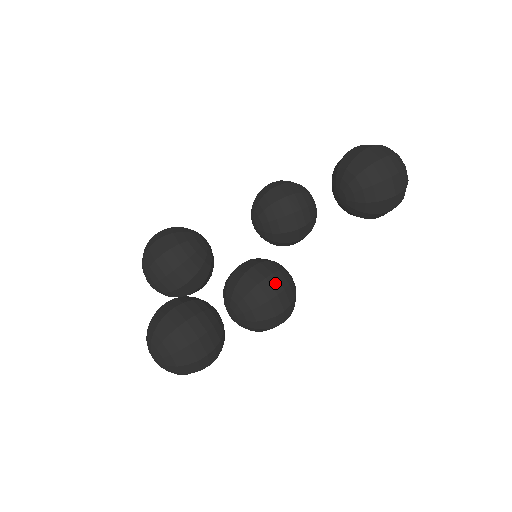
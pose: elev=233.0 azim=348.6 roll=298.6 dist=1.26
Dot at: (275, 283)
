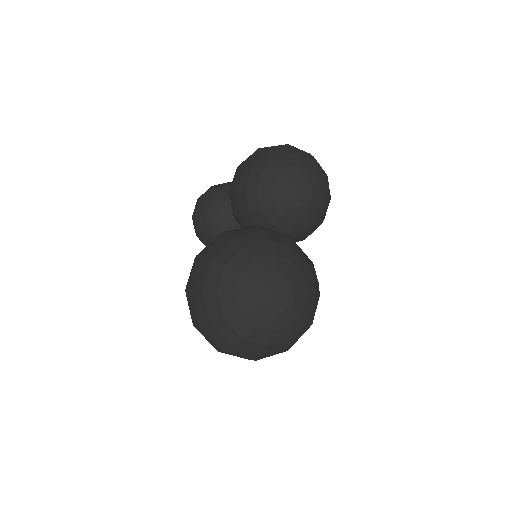
Dot at: occluded
